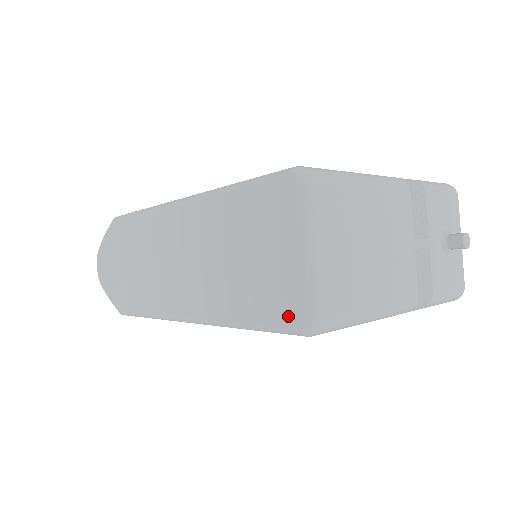
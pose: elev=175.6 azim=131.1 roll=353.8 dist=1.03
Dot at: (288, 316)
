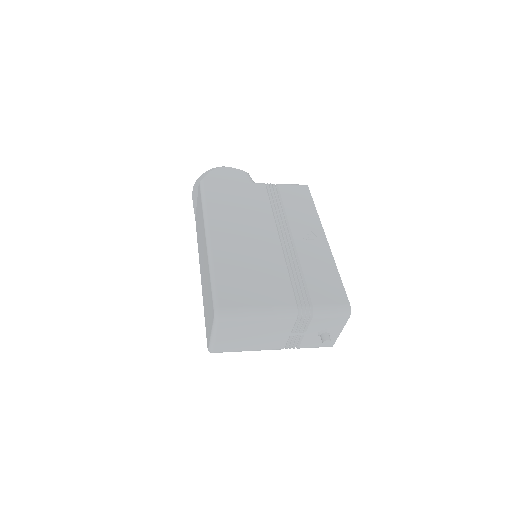
Dot at: (207, 338)
